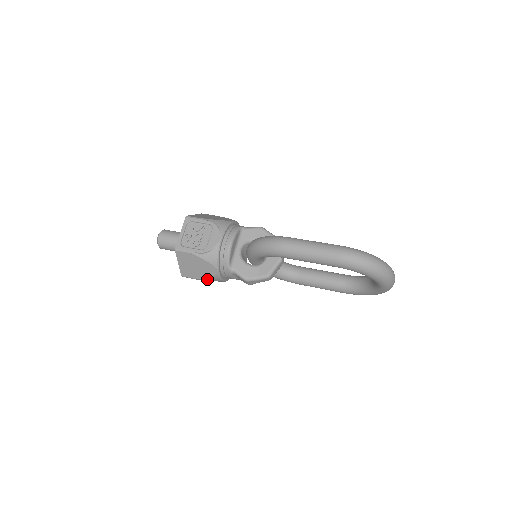
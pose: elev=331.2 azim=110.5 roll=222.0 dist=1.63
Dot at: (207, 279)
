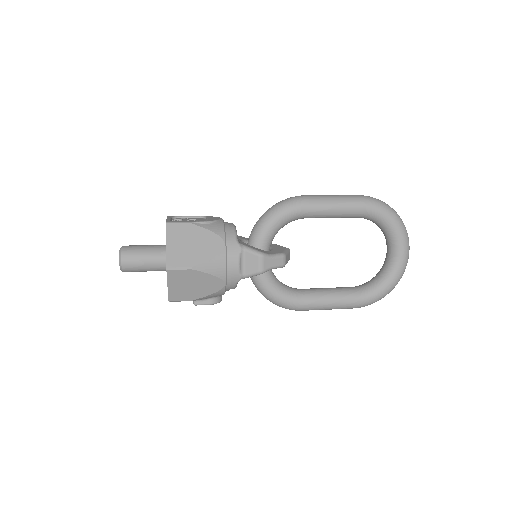
Dot at: (206, 265)
